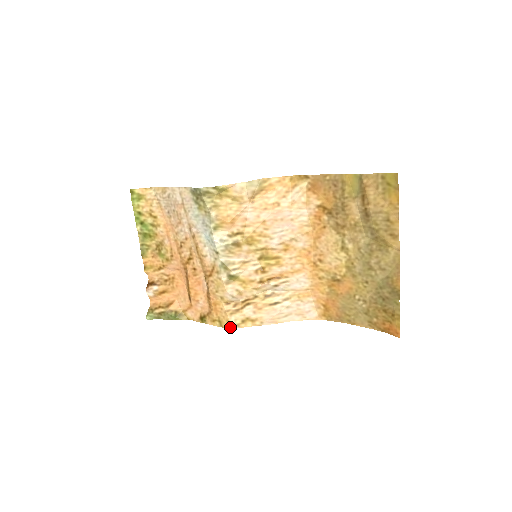
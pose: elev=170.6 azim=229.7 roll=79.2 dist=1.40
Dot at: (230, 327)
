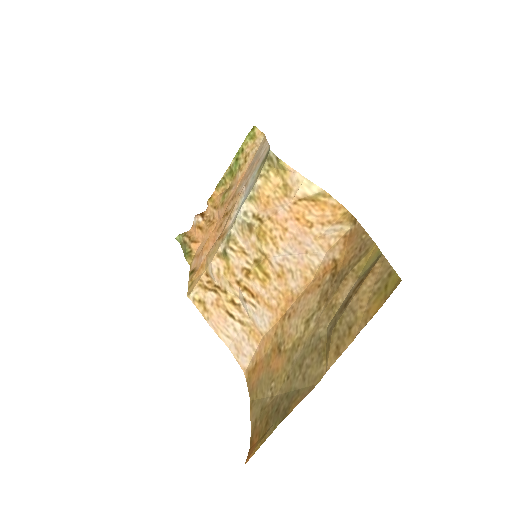
Dot at: (189, 294)
